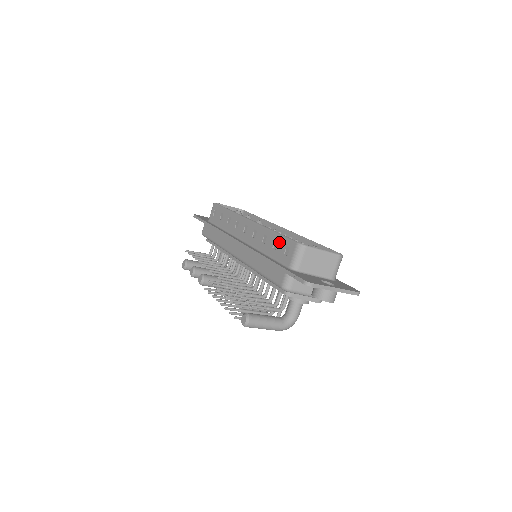
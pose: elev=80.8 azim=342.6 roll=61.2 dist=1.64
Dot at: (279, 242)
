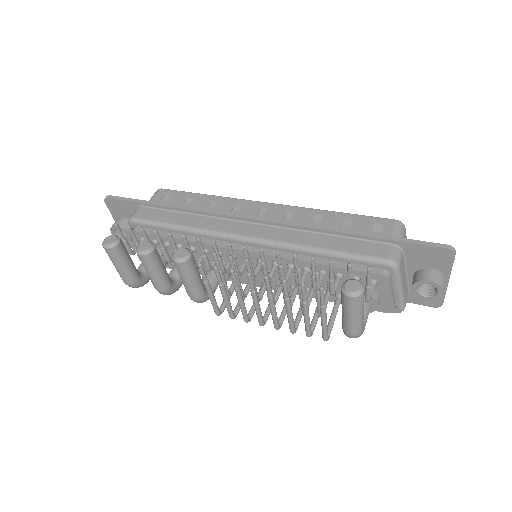
Dot at: (356, 220)
